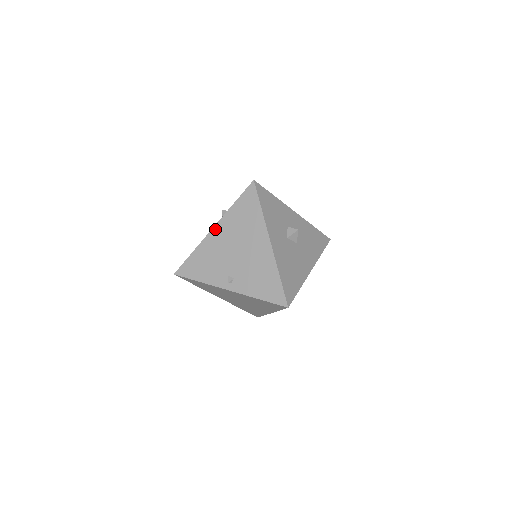
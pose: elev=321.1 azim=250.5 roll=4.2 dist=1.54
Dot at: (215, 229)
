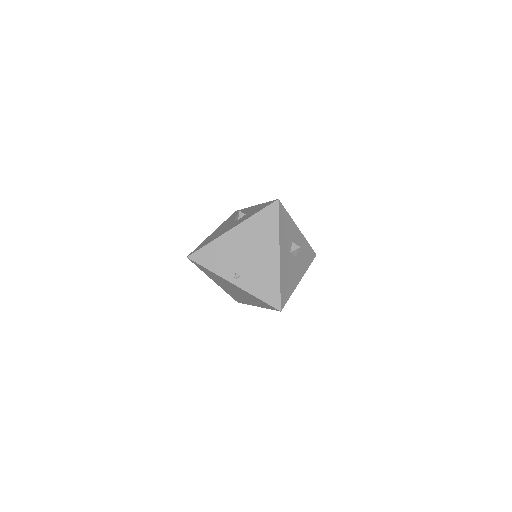
Dot at: (234, 230)
